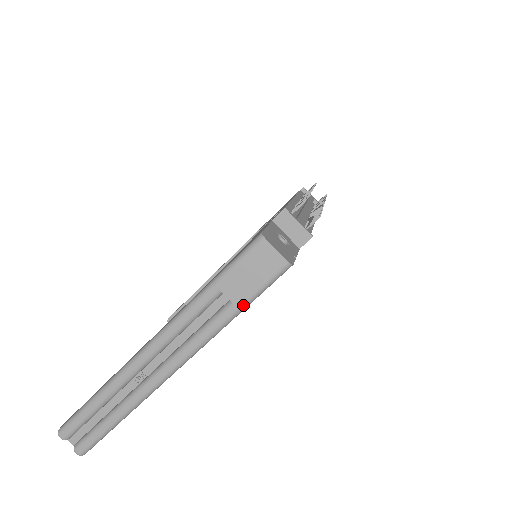
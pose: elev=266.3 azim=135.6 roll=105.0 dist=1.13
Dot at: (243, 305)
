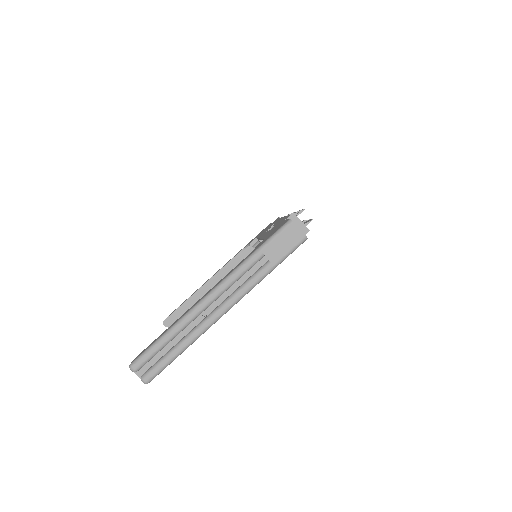
Dot at: (277, 263)
